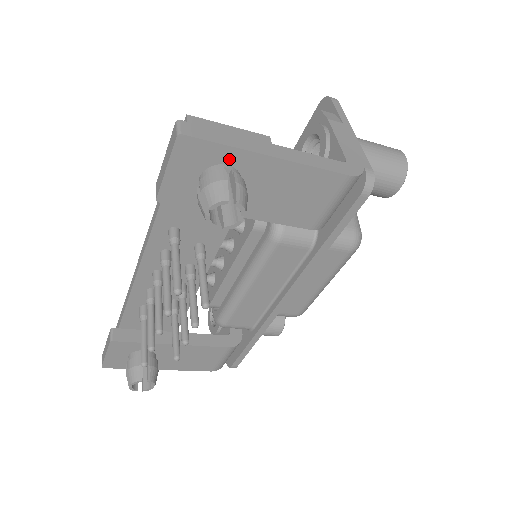
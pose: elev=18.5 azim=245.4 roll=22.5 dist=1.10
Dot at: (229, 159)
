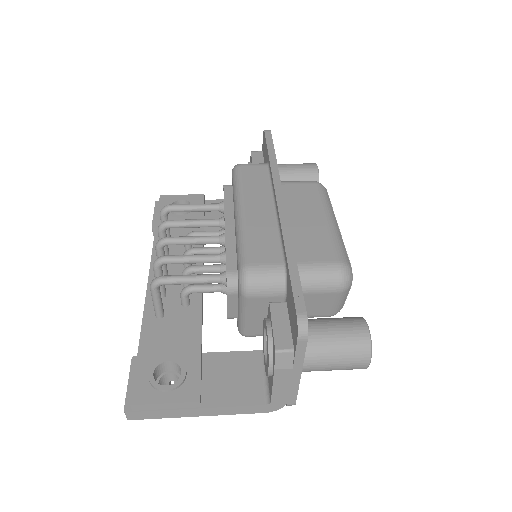
Dot at: occluded
